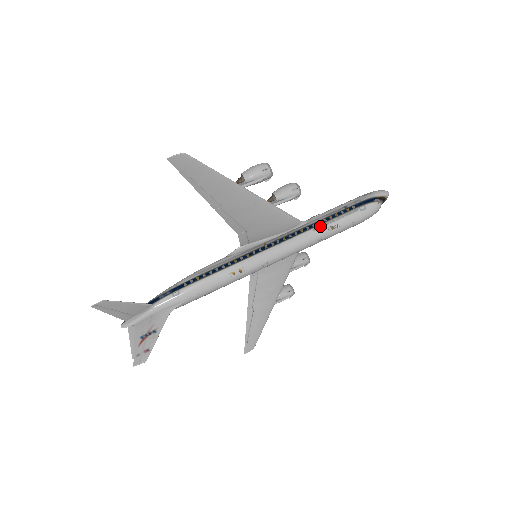
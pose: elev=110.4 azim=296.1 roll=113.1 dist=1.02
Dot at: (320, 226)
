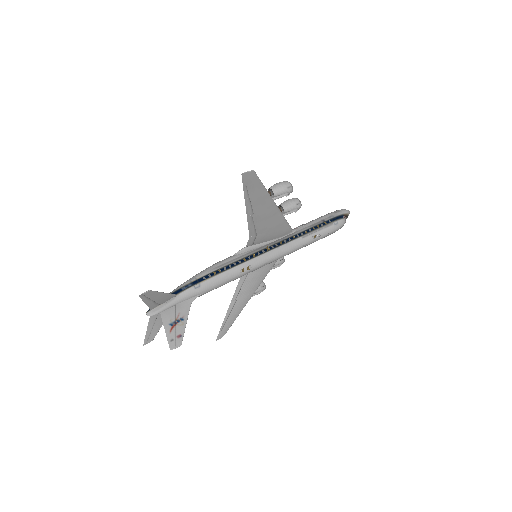
Dot at: (307, 235)
